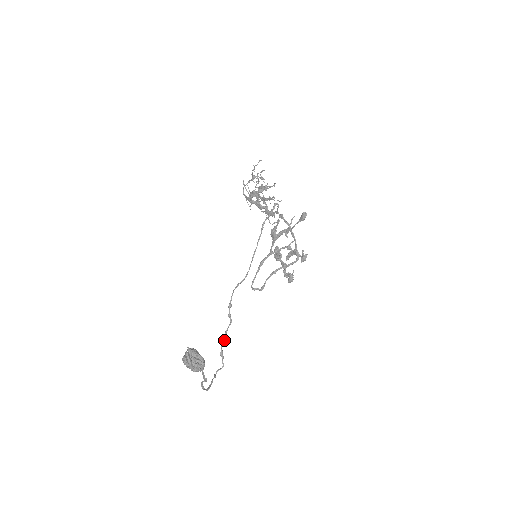
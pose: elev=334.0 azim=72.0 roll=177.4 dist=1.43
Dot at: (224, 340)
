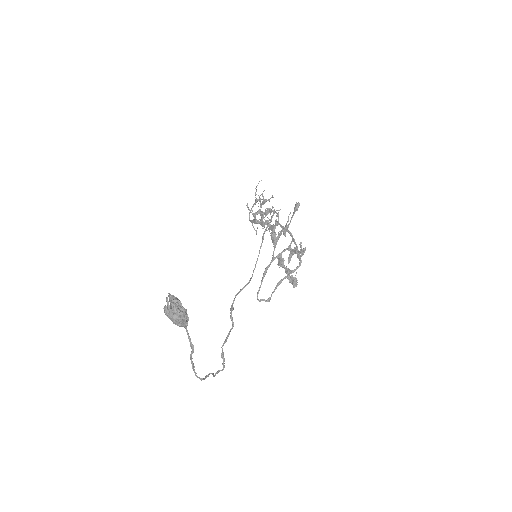
Dot at: (225, 342)
